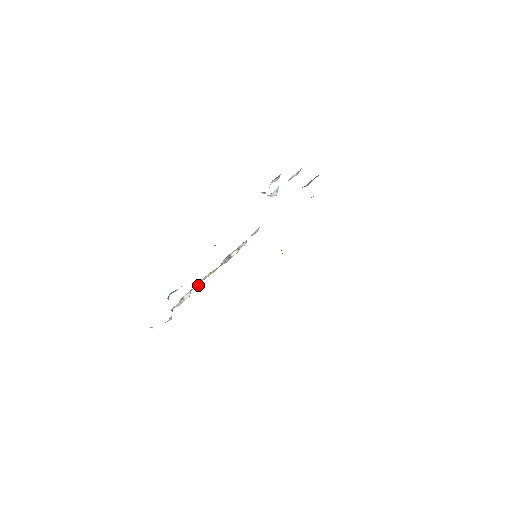
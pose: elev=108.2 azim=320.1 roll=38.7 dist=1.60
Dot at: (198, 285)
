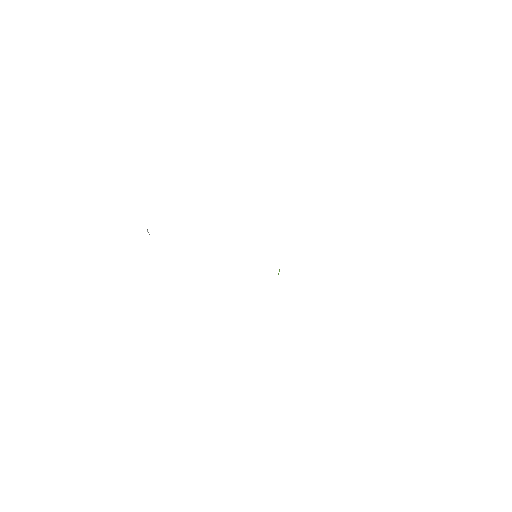
Dot at: occluded
